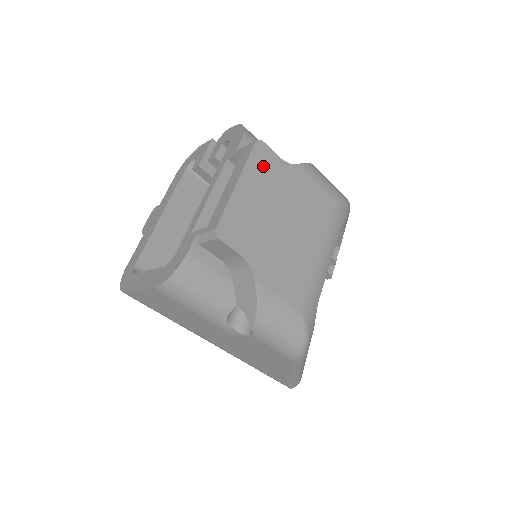
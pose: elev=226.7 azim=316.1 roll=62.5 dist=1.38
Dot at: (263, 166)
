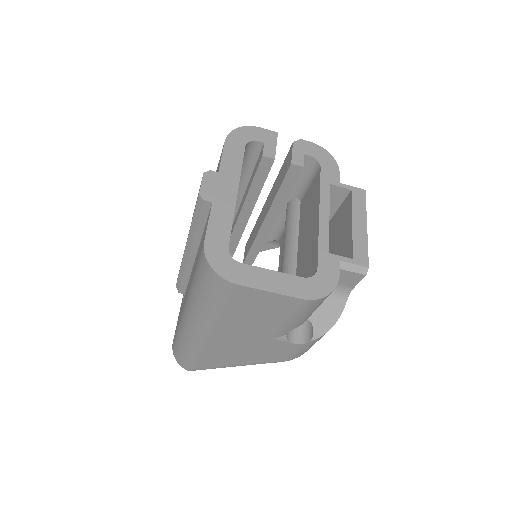
Dot at: occluded
